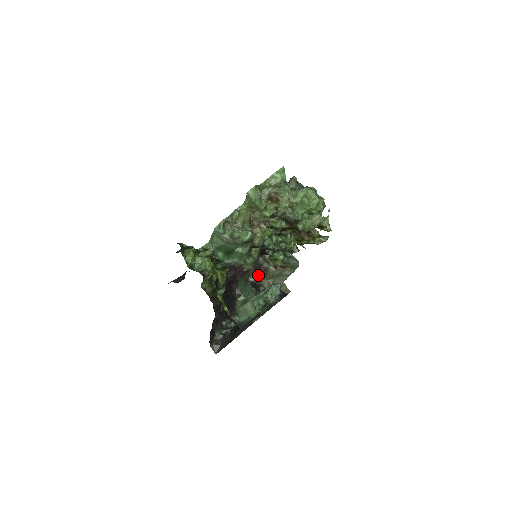
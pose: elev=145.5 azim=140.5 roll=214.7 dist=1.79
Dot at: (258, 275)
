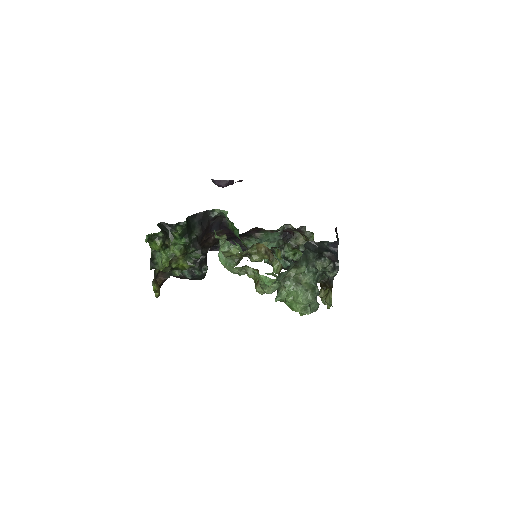
Dot at: occluded
